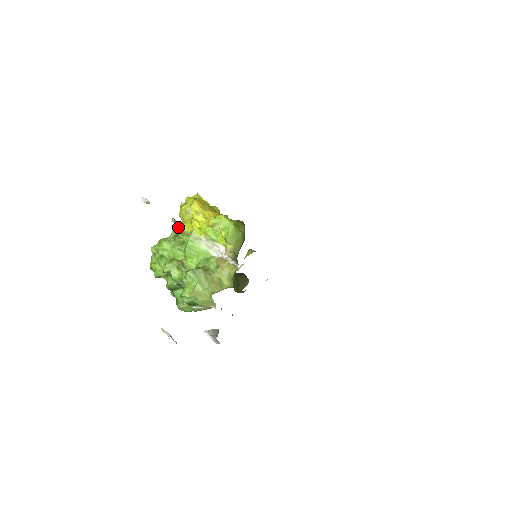
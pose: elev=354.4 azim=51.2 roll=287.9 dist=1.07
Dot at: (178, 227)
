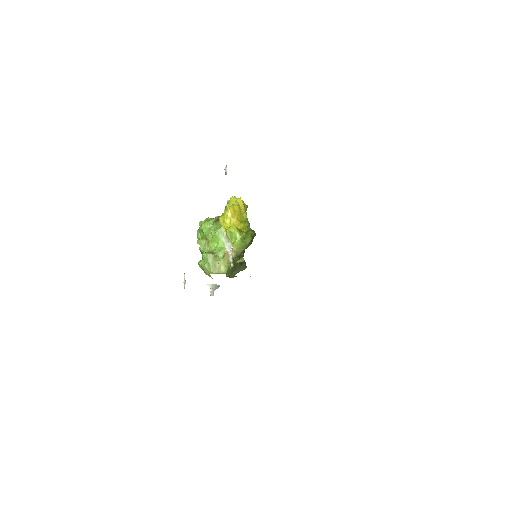
Dot at: occluded
